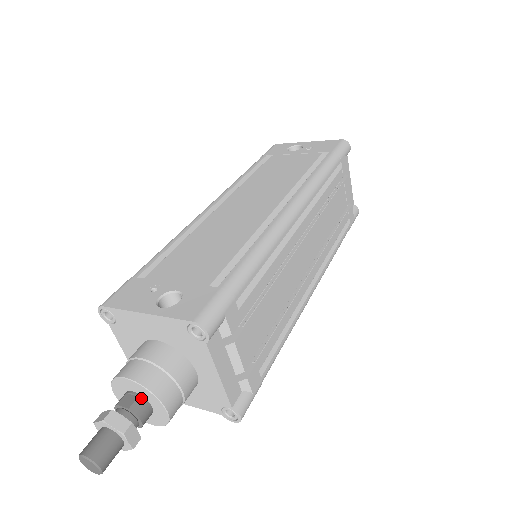
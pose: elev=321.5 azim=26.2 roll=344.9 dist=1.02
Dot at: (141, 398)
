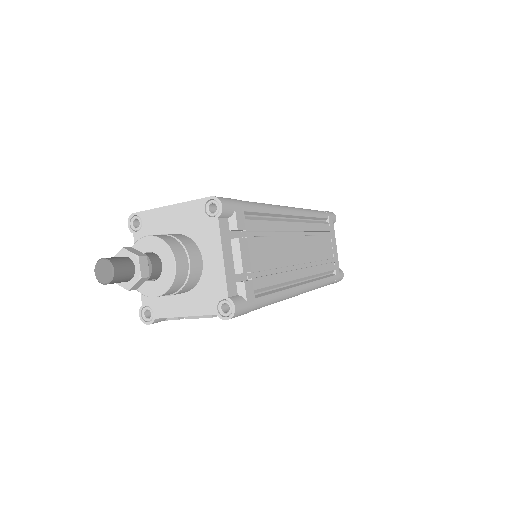
Dot at: (155, 254)
